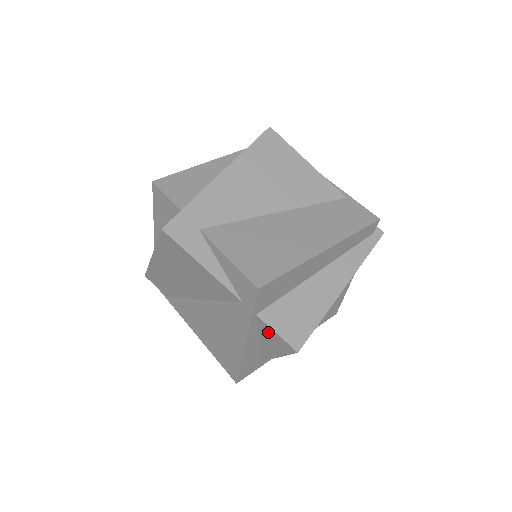
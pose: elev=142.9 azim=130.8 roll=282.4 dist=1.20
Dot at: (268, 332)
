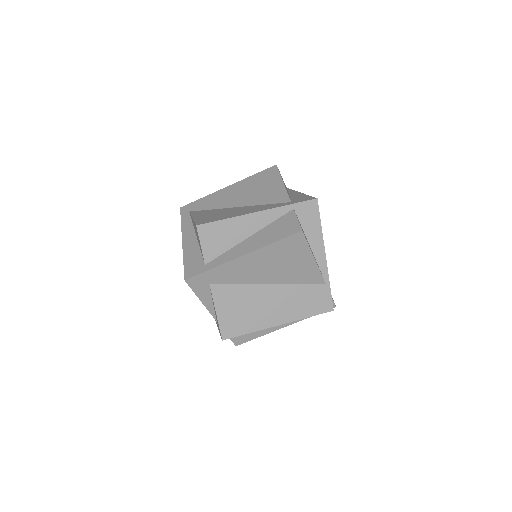
Dot at: occluded
